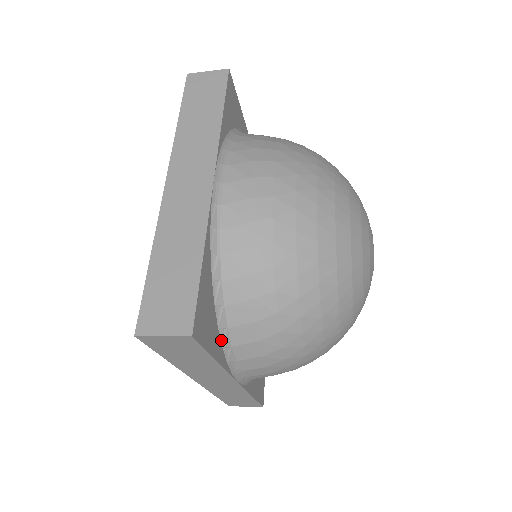
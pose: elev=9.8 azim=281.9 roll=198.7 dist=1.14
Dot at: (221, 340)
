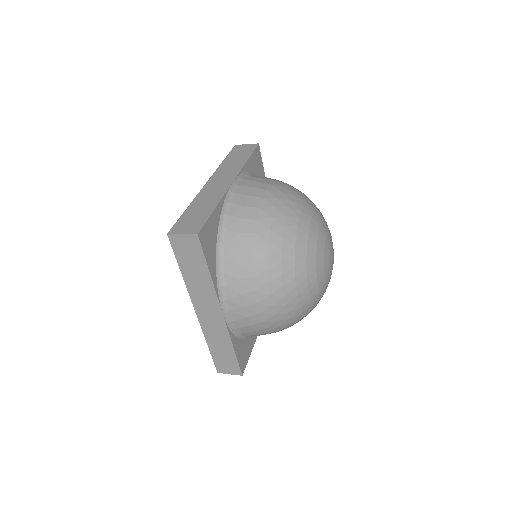
Dot at: (253, 336)
